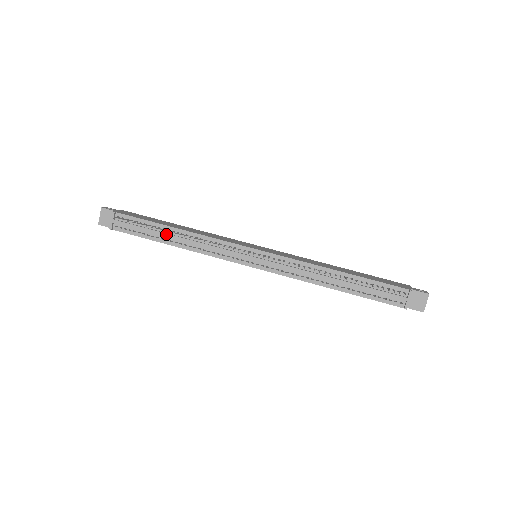
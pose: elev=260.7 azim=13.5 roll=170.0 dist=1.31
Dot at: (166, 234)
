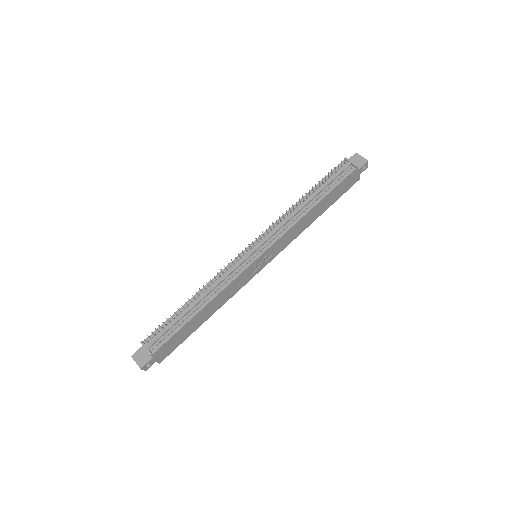
Dot at: (189, 308)
